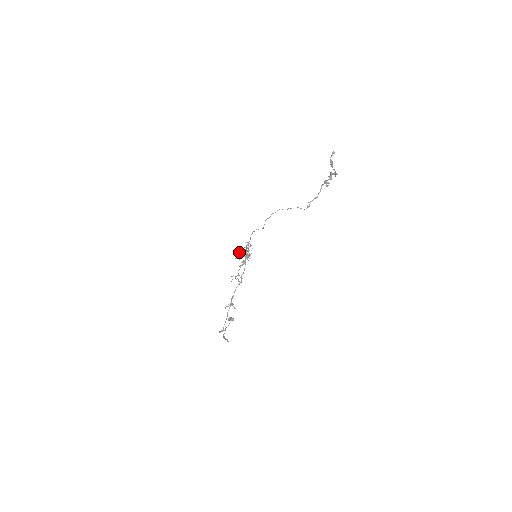
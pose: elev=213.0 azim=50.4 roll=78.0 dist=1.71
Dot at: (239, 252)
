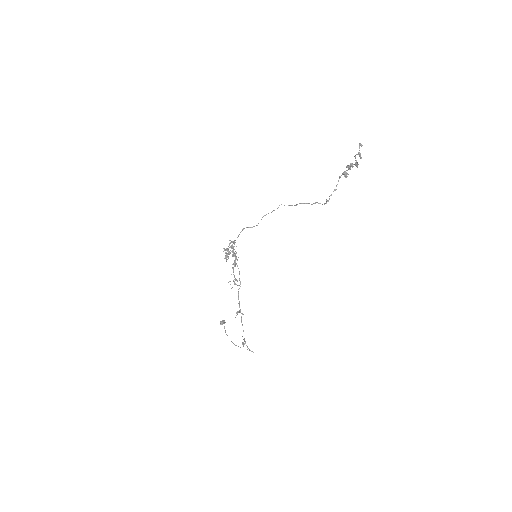
Dot at: (226, 254)
